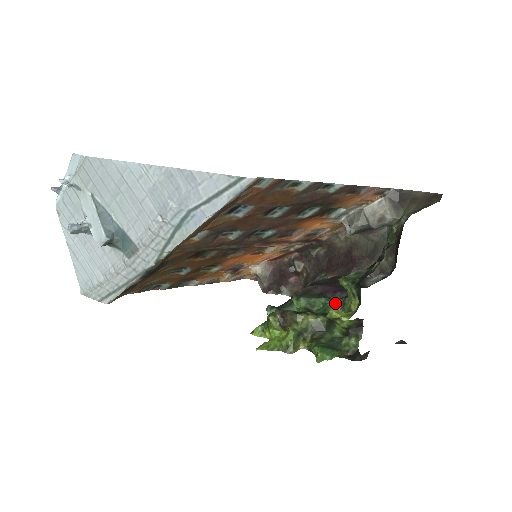
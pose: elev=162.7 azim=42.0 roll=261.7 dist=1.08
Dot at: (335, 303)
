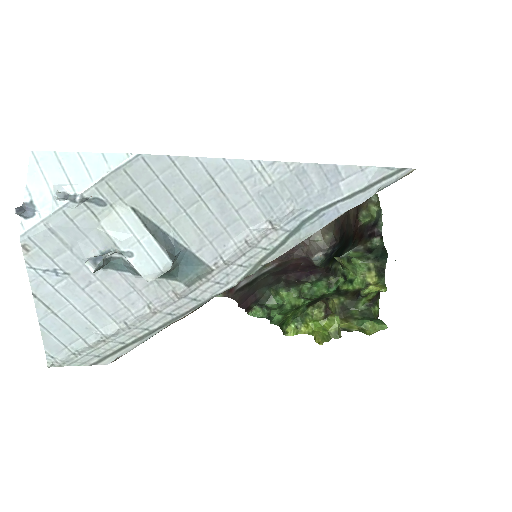
Dot at: (321, 284)
